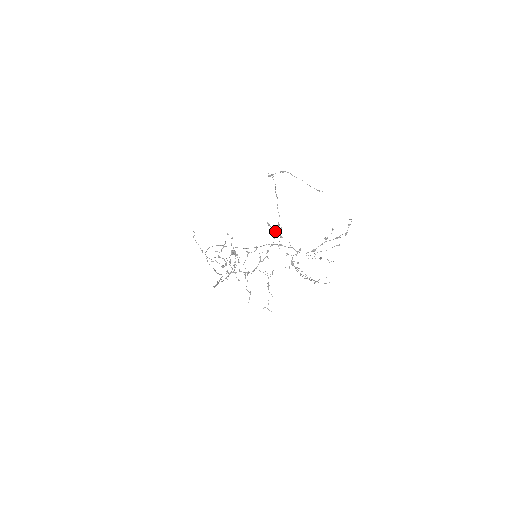
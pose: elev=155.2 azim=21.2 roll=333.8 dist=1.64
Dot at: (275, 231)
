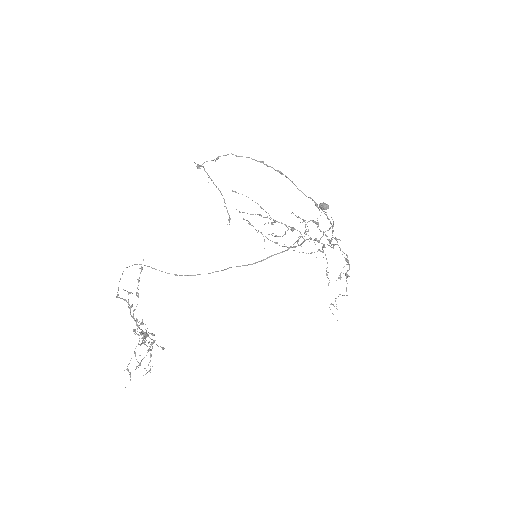
Dot at: occluded
